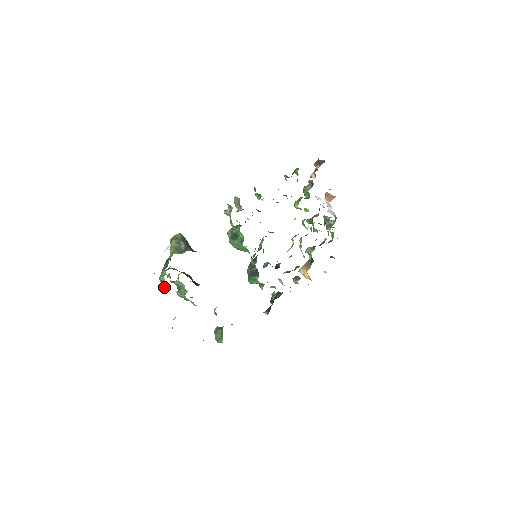
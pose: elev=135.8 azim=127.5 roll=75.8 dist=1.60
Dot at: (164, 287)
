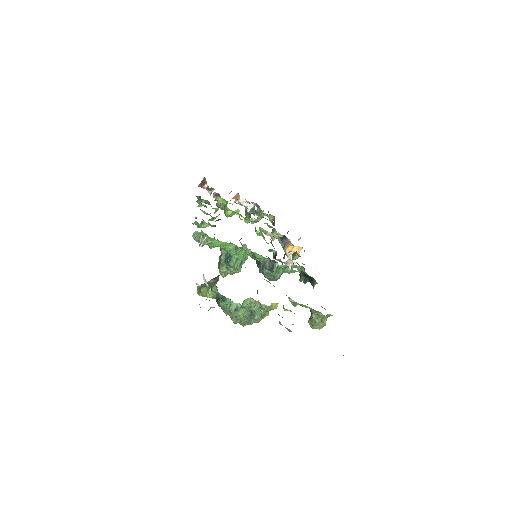
Dot at: occluded
